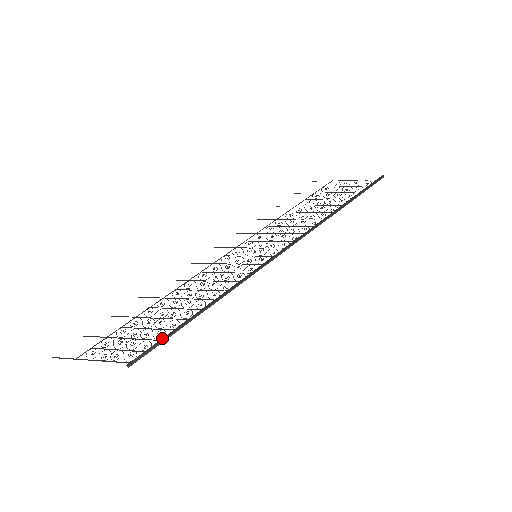
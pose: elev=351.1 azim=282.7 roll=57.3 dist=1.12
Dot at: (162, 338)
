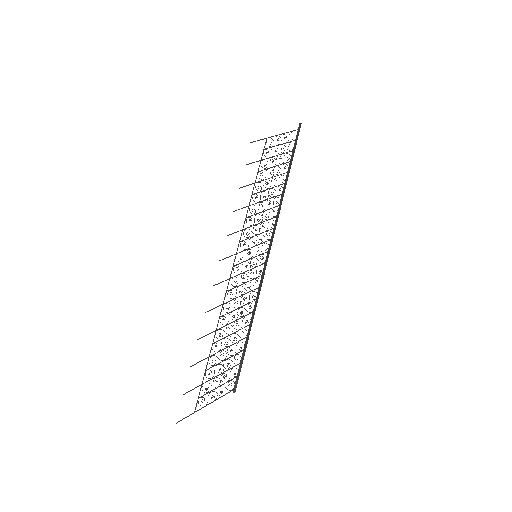
Dot at: (241, 361)
